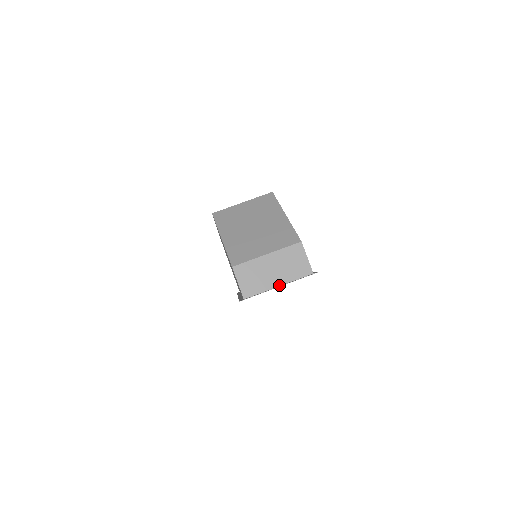
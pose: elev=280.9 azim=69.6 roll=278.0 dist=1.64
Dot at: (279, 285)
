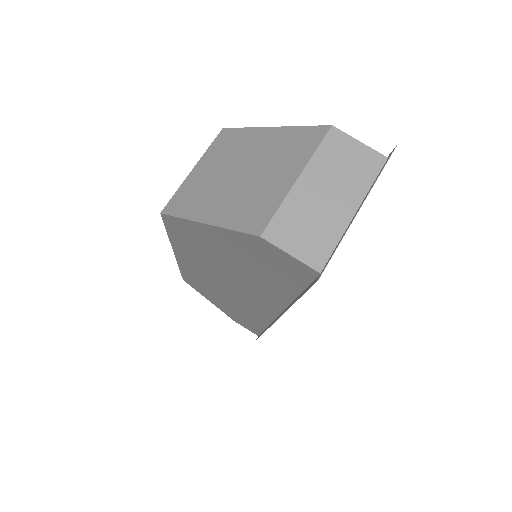
Dot at: (354, 211)
